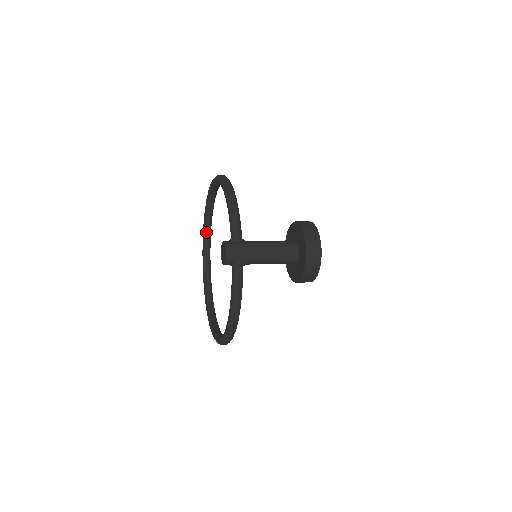
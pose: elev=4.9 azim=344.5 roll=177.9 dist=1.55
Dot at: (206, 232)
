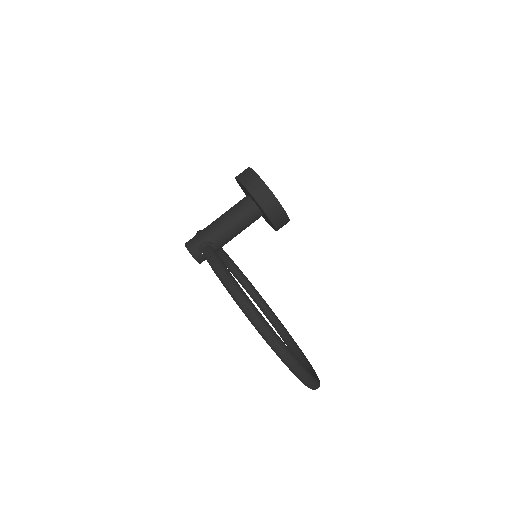
Dot at: (279, 330)
